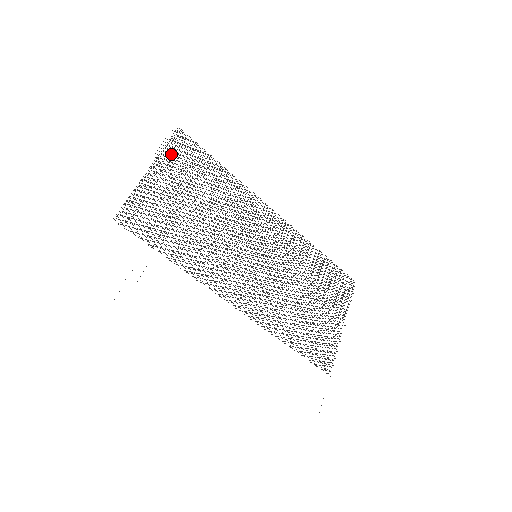
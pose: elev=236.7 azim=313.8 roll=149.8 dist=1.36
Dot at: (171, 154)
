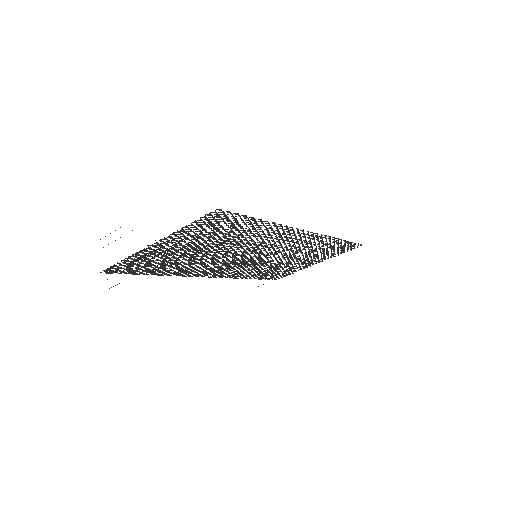
Dot at: (191, 230)
